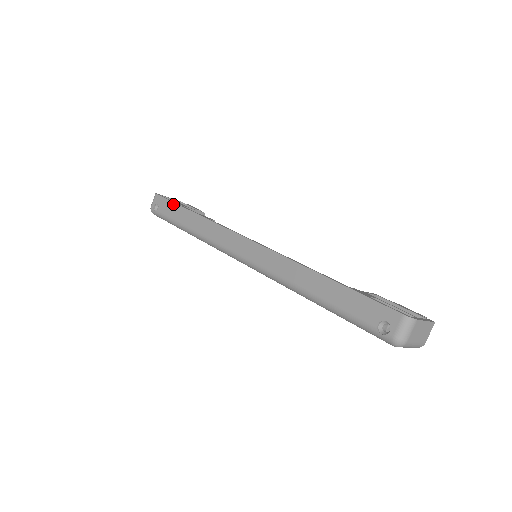
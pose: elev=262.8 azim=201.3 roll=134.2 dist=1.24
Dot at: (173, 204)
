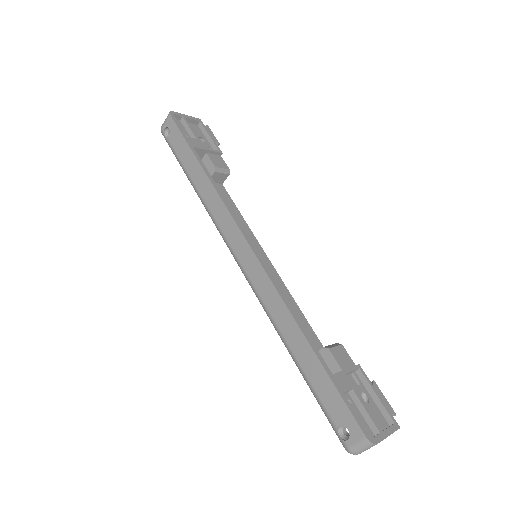
Dot at: (185, 143)
